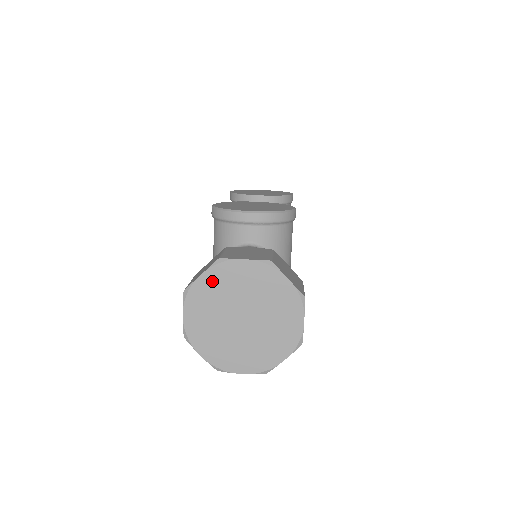
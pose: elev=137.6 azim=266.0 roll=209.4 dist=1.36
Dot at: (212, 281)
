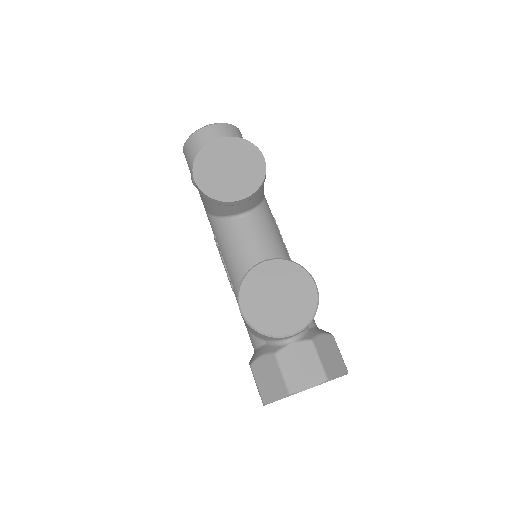
Dot at: occluded
